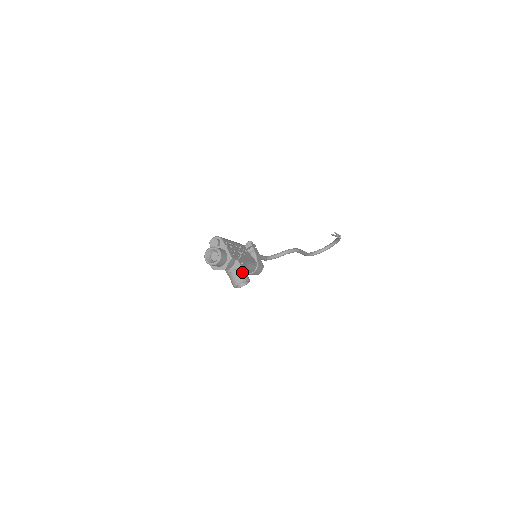
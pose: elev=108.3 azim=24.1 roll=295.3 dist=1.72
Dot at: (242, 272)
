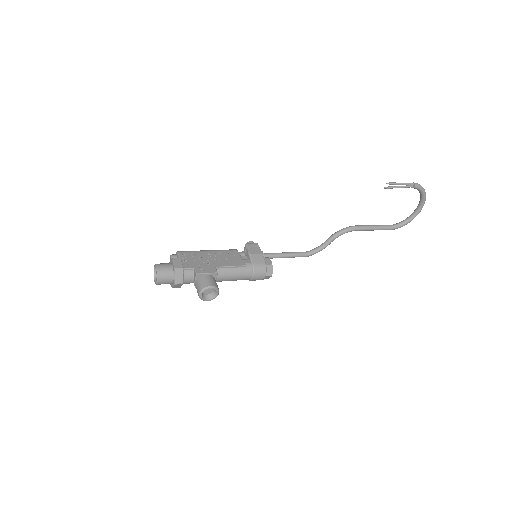
Dot at: (202, 280)
